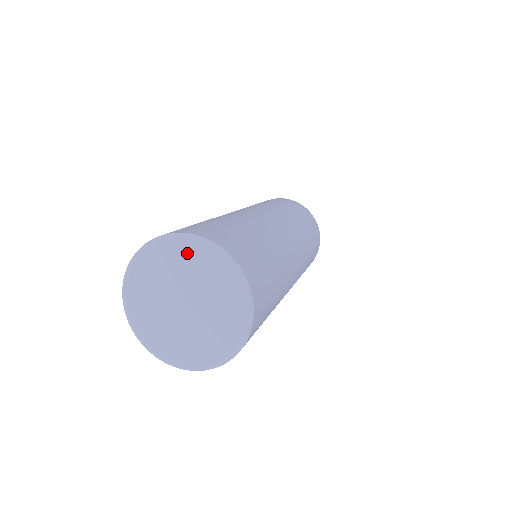
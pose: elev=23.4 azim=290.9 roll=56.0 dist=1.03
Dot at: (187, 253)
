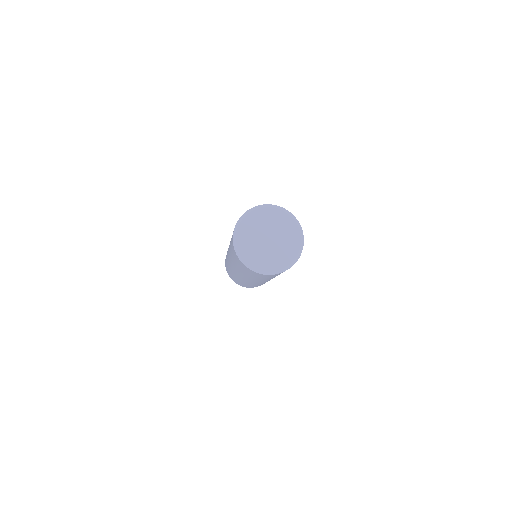
Dot at: (276, 214)
